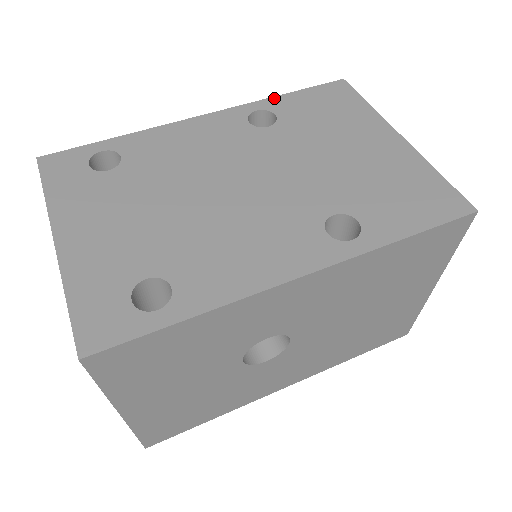
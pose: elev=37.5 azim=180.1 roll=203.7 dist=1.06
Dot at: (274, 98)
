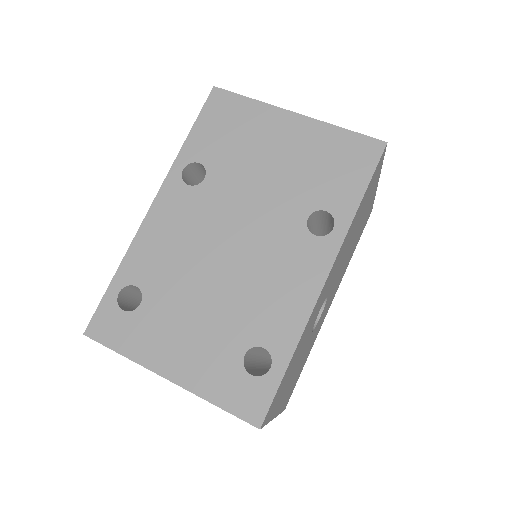
Dot at: (184, 147)
